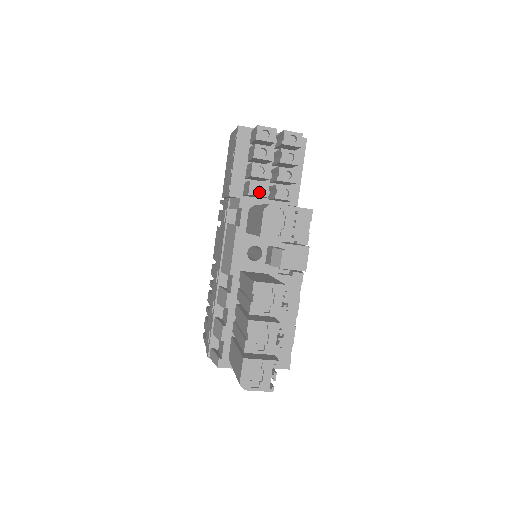
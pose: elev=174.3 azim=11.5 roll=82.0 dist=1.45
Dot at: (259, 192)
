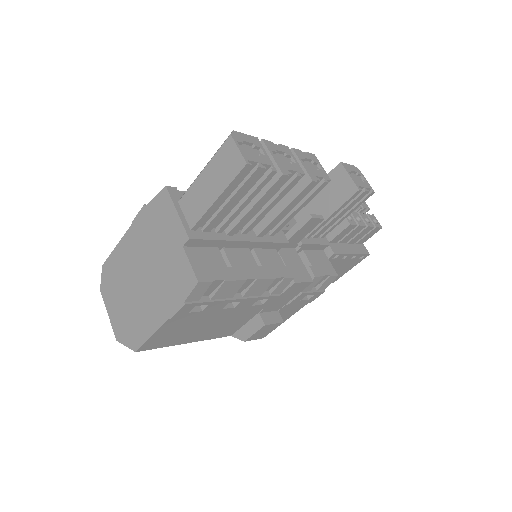
Dot at: occluded
